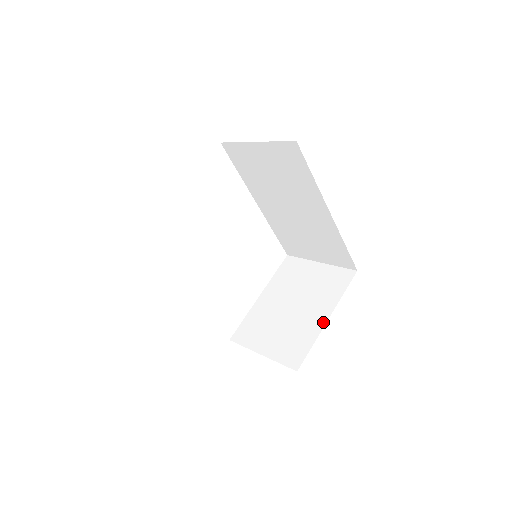
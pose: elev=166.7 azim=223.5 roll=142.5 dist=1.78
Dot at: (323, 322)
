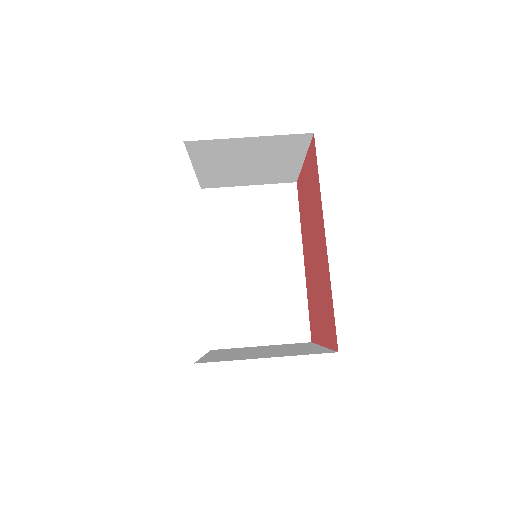
Dot at: (299, 164)
